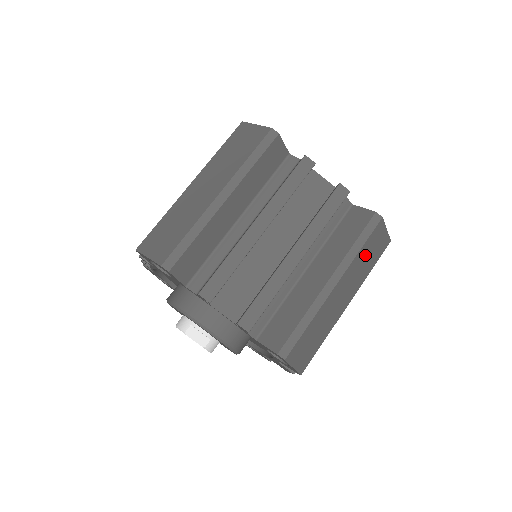
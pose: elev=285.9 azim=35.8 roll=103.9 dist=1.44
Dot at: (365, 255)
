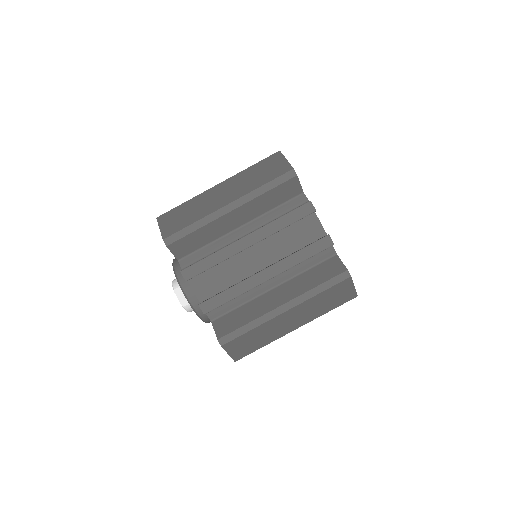
Dot at: (324, 299)
